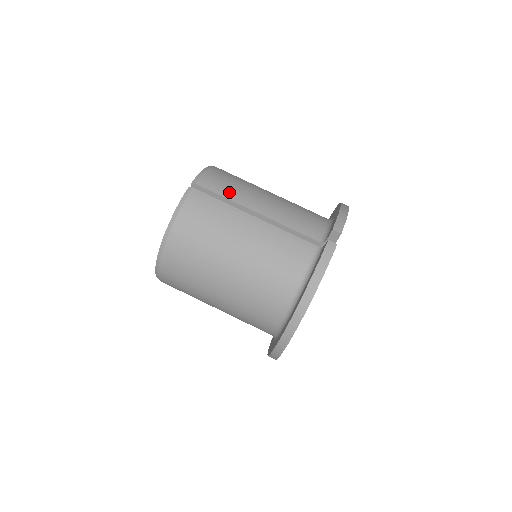
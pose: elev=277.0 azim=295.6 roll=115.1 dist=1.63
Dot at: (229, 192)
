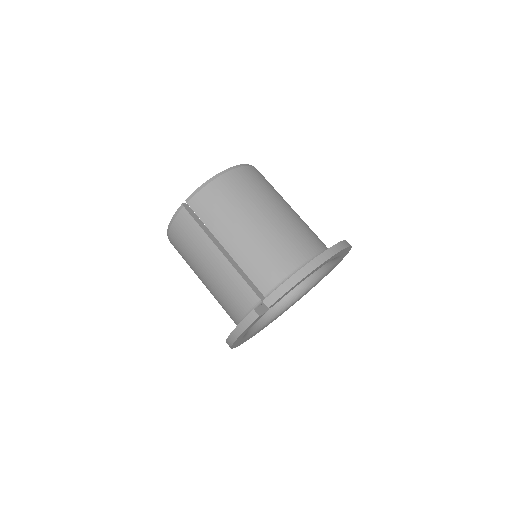
Dot at: (210, 219)
